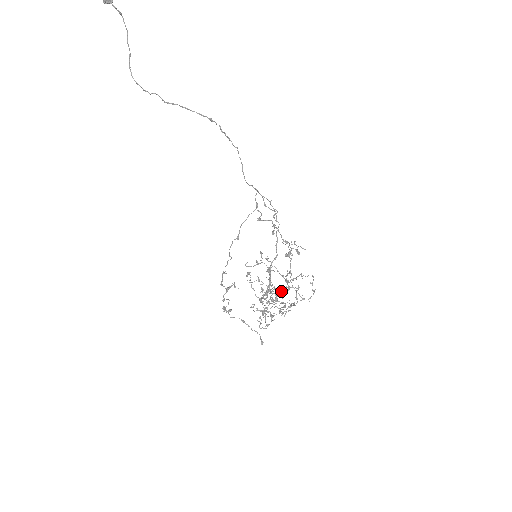
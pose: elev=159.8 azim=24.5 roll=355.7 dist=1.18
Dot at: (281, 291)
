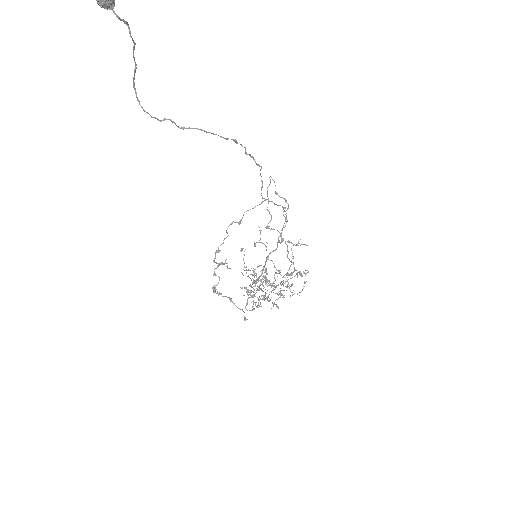
Dot at: occluded
